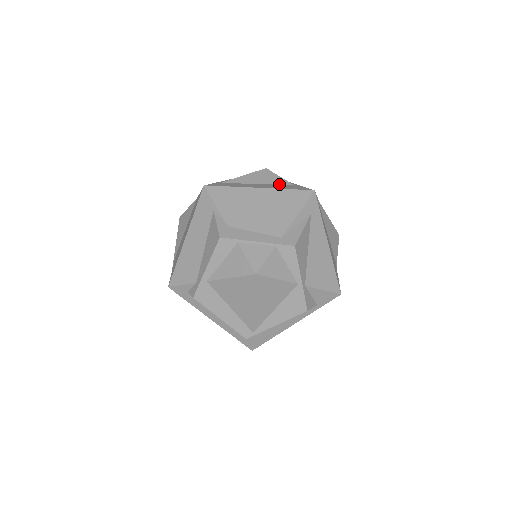
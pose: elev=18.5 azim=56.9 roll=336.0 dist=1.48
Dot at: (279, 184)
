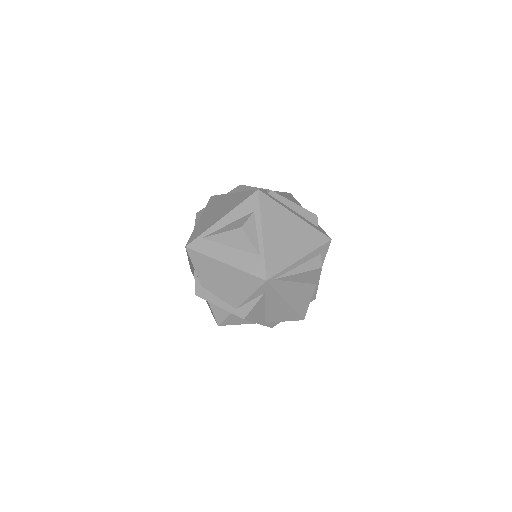
Dot at: (248, 251)
